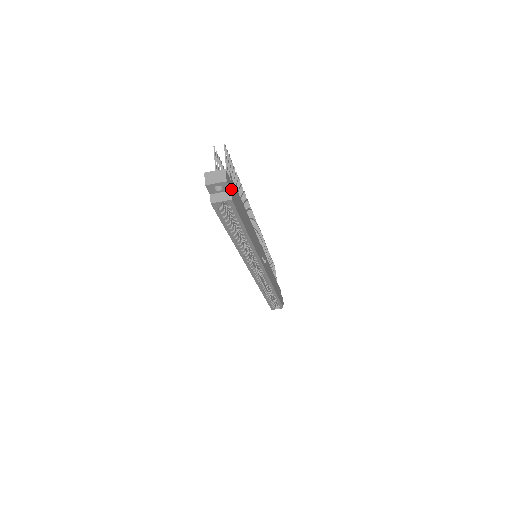
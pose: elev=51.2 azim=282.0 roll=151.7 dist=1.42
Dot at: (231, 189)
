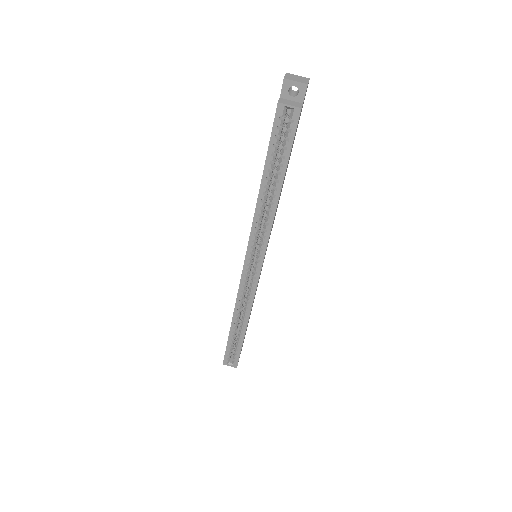
Dot at: (302, 105)
